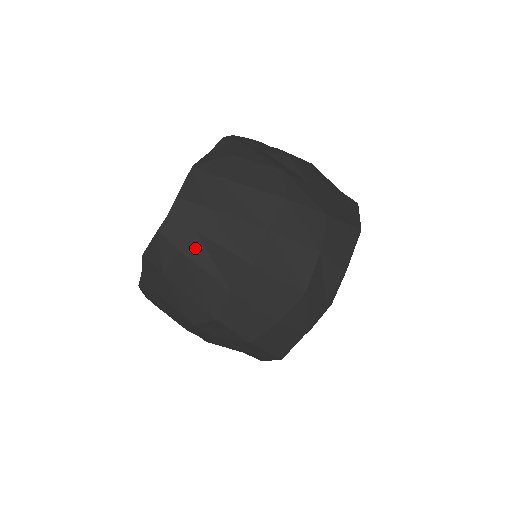
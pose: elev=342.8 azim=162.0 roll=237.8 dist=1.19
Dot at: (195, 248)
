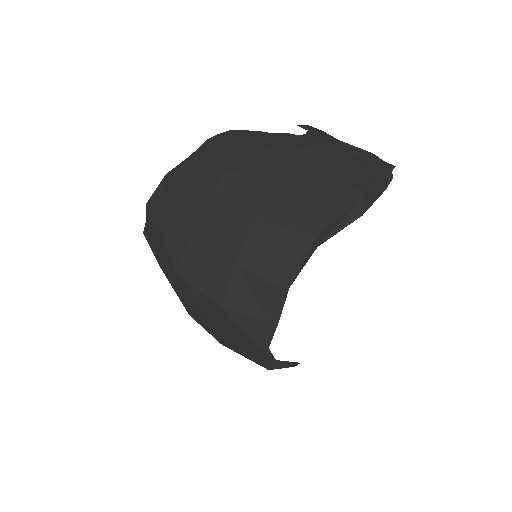
Dot at: (157, 250)
